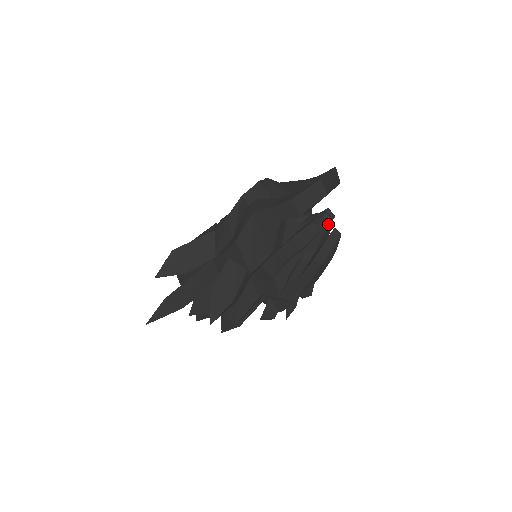
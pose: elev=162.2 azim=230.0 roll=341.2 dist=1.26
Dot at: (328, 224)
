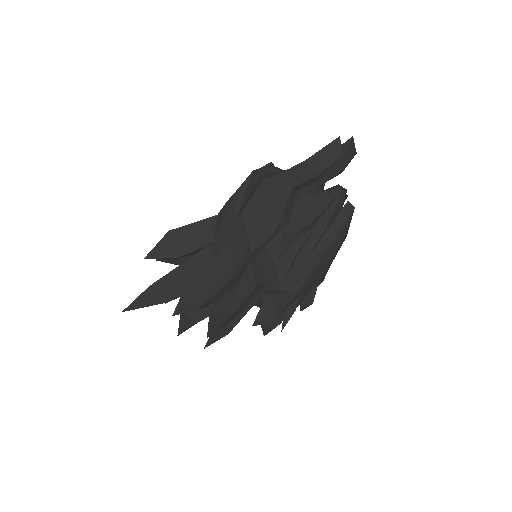
Dot at: (341, 195)
